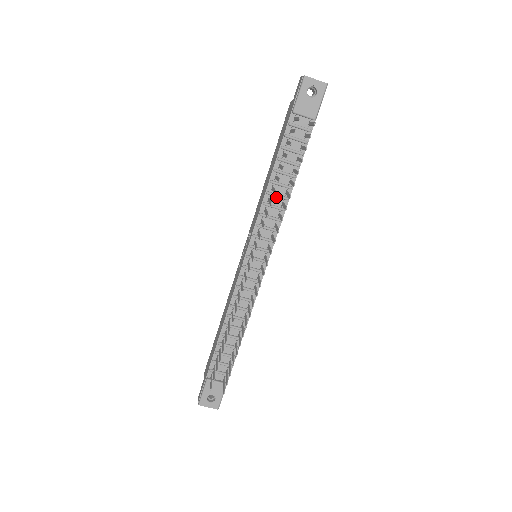
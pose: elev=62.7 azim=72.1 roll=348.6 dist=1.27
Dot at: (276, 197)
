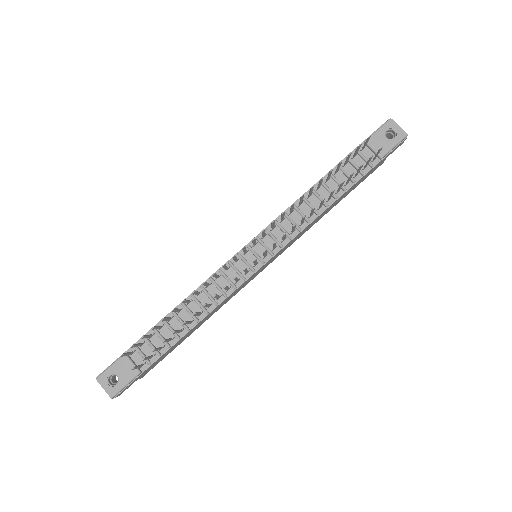
Dot at: (308, 206)
